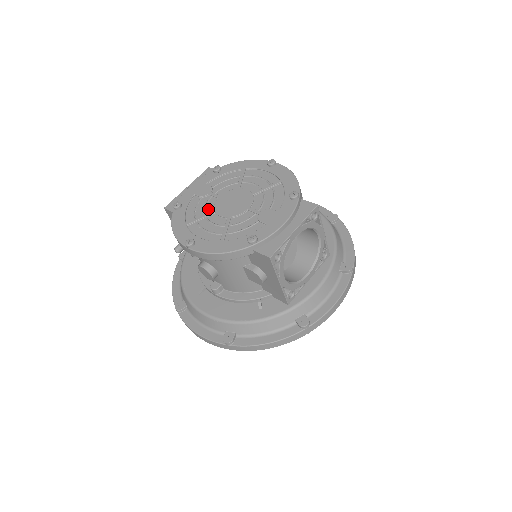
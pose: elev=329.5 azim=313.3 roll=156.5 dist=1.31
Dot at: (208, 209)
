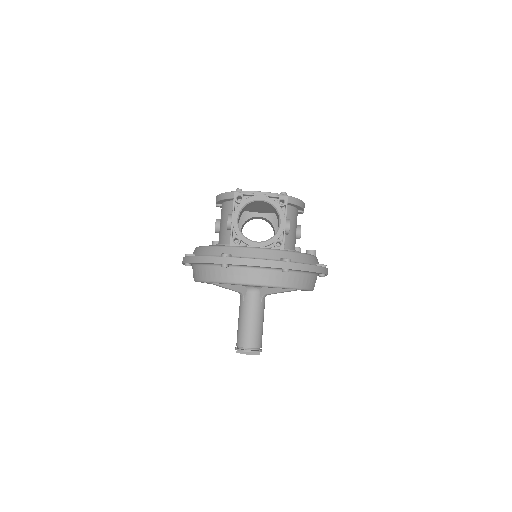
Dot at: occluded
